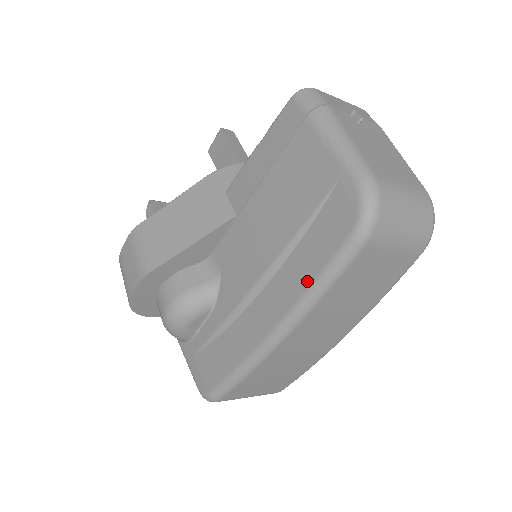
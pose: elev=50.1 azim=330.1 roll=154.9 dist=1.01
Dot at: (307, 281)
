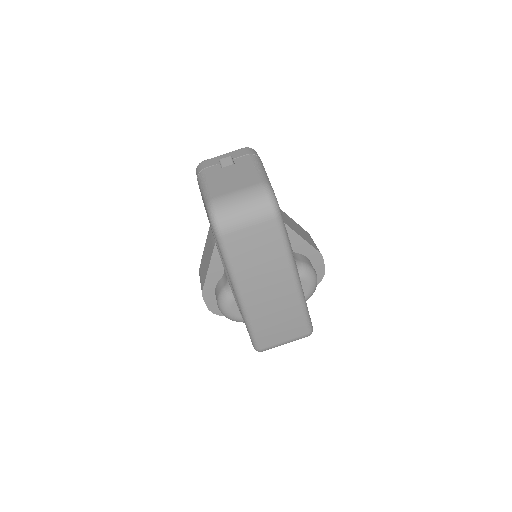
Dot at: (225, 265)
